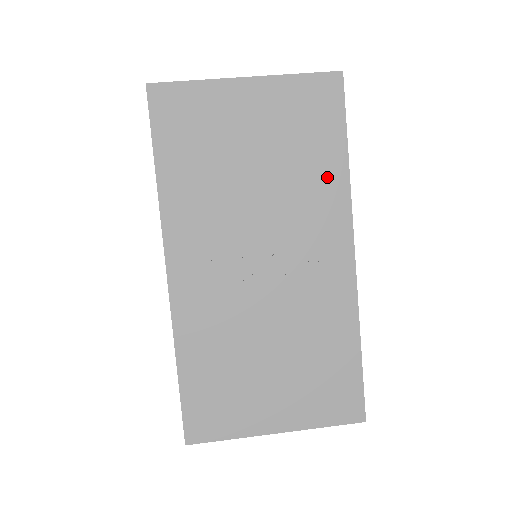
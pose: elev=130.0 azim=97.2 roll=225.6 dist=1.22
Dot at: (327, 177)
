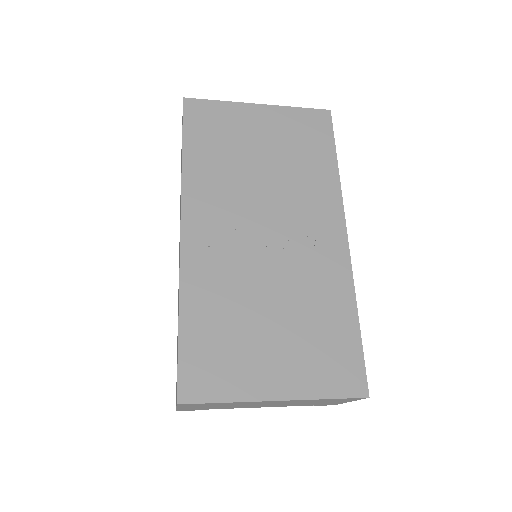
Dot at: (321, 175)
